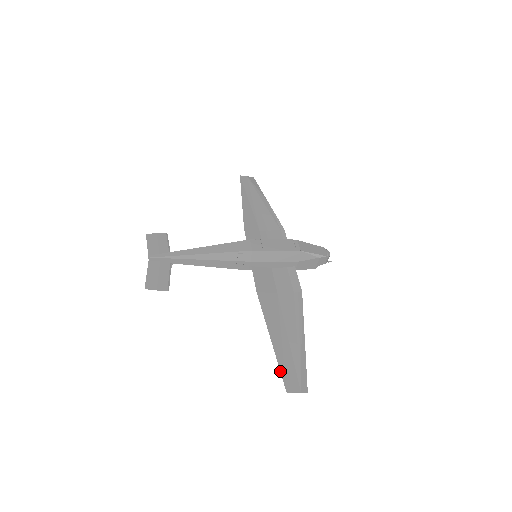
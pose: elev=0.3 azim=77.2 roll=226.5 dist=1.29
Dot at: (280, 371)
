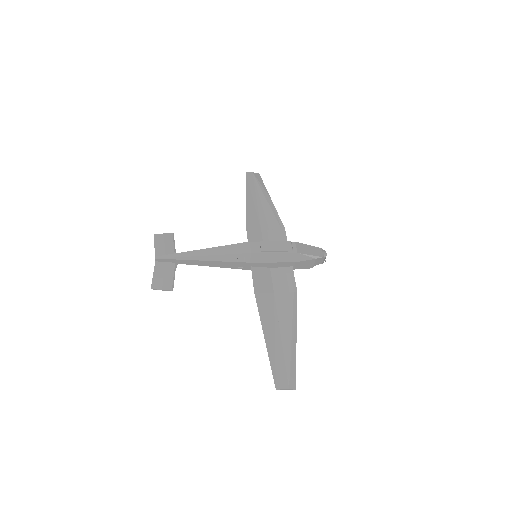
Dot at: (271, 369)
